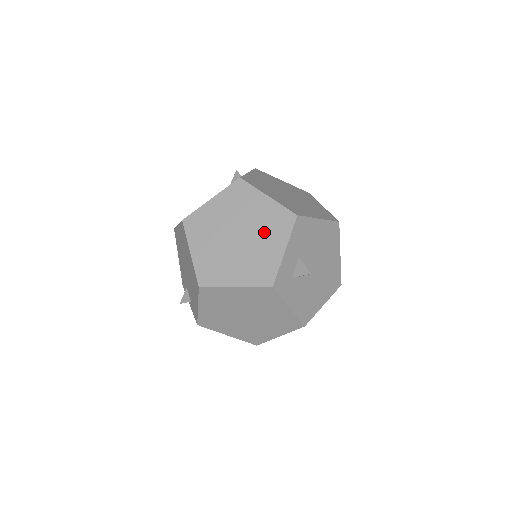
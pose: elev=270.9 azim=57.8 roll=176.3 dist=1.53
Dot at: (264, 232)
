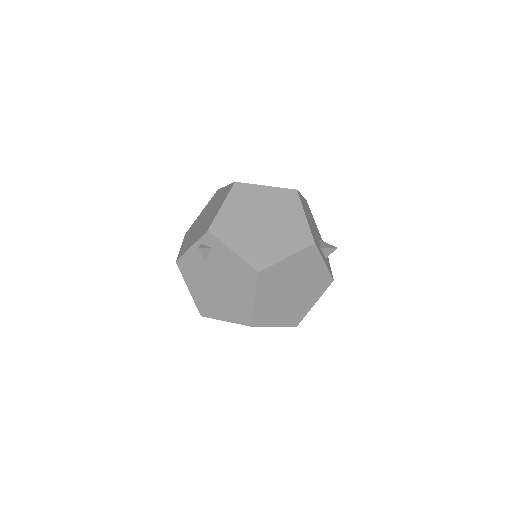
Dot at: (305, 272)
